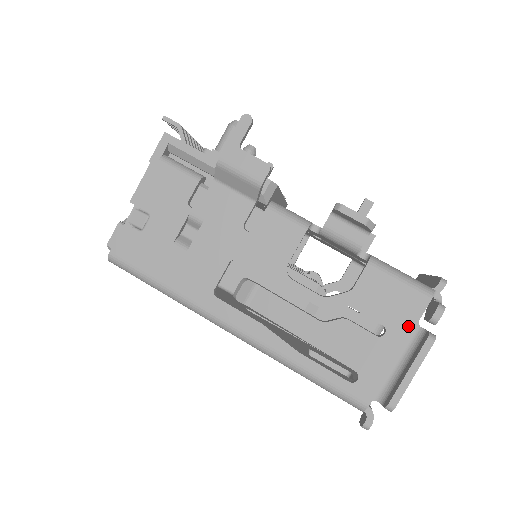
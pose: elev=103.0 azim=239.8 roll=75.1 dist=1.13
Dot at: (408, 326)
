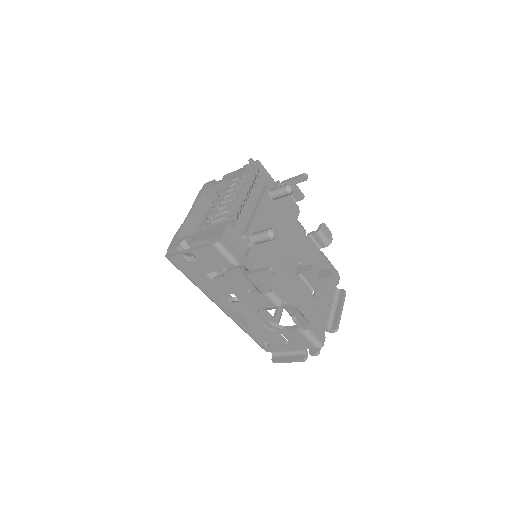
Dot at: (300, 348)
